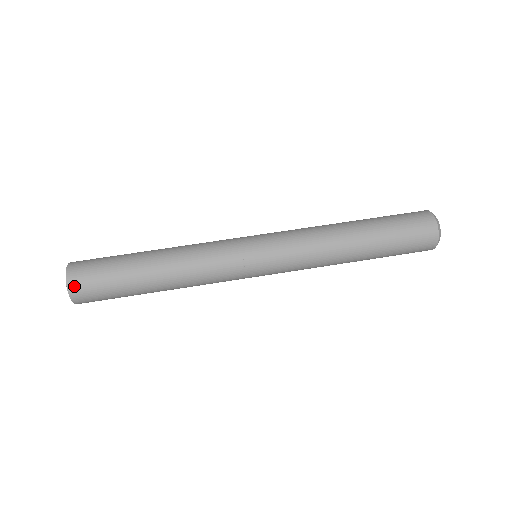
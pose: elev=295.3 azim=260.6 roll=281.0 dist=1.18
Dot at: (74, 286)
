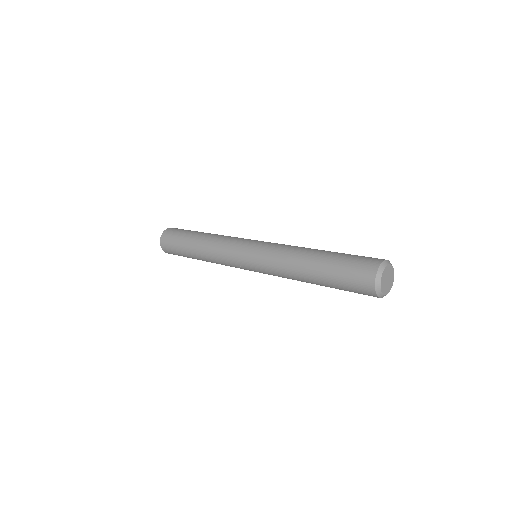
Dot at: (171, 229)
